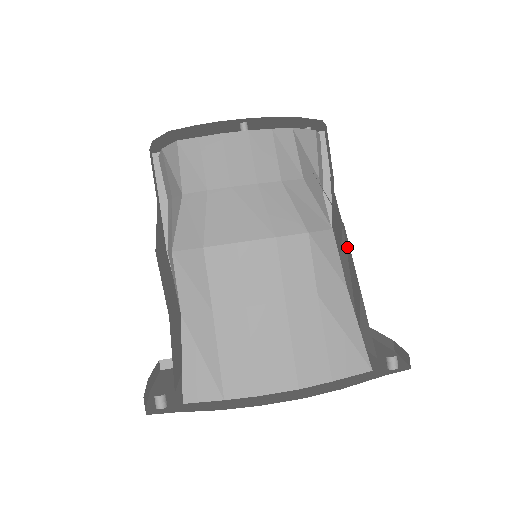
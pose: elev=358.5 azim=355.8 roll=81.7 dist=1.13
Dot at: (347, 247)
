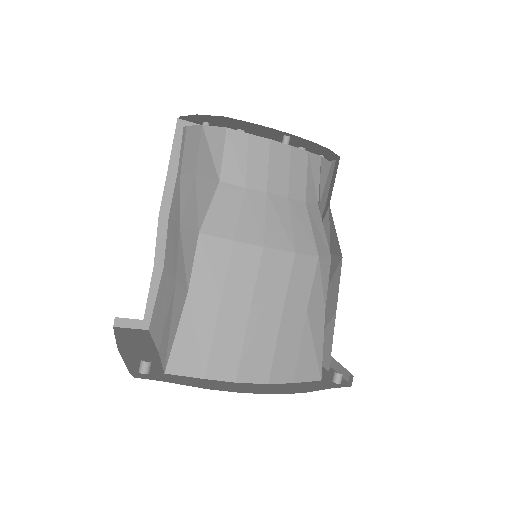
Dot at: (334, 275)
